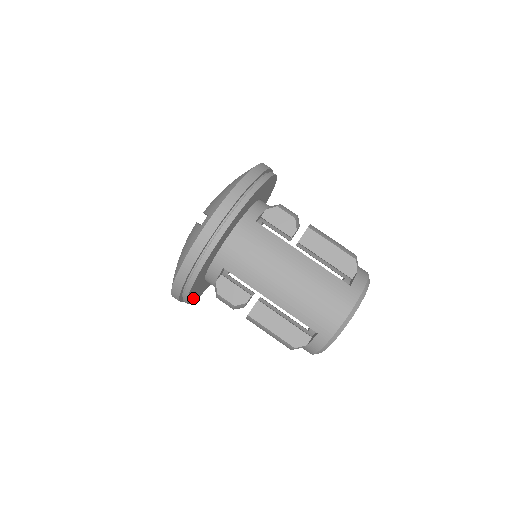
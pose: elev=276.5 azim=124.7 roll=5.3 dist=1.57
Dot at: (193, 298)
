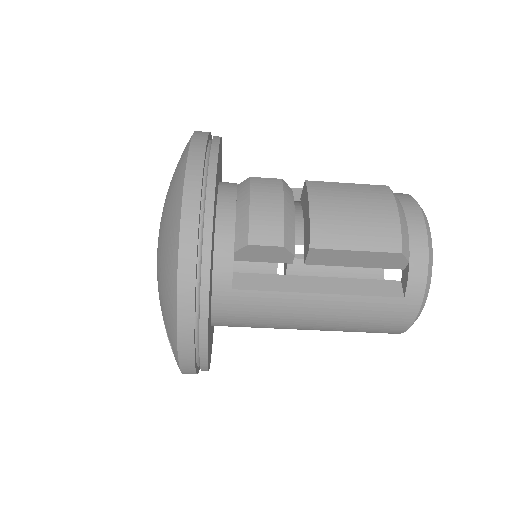
Dot at: occluded
